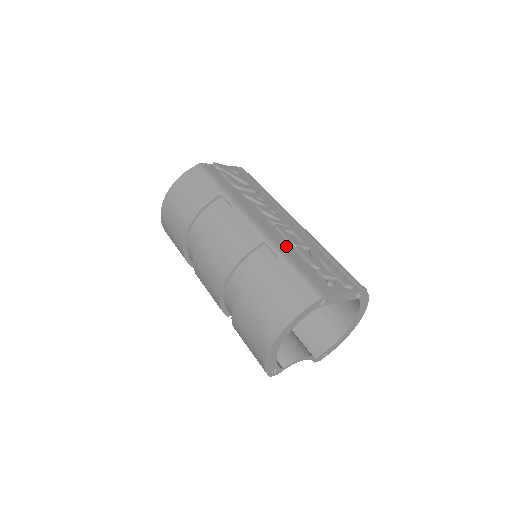
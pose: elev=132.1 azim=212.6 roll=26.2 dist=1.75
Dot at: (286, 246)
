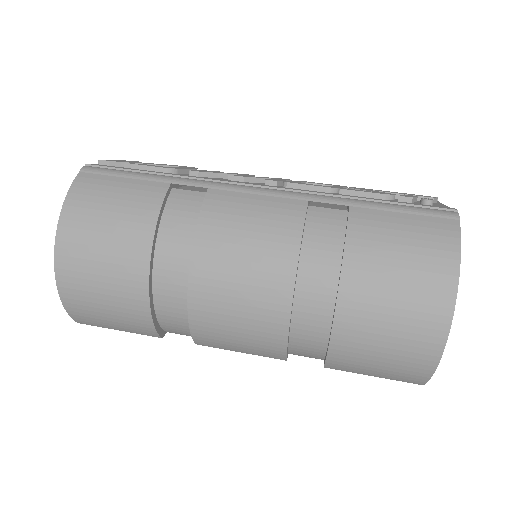
Dot at: occluded
